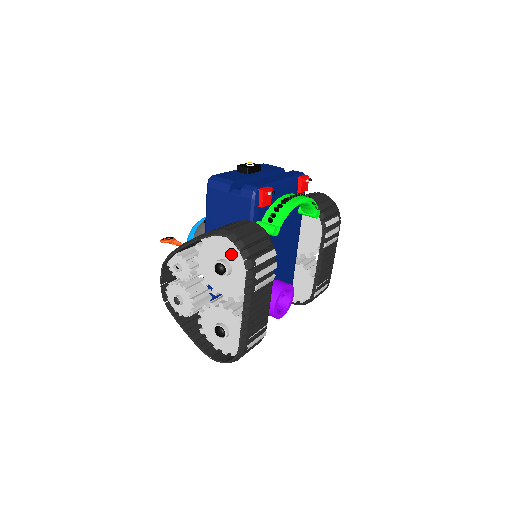
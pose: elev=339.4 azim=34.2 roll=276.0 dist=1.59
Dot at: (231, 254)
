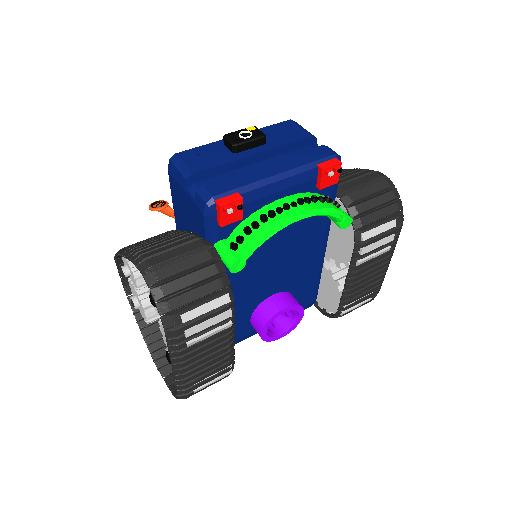
Dot at: occluded
